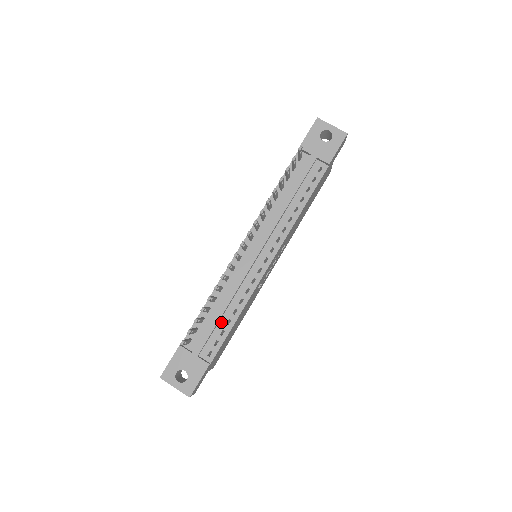
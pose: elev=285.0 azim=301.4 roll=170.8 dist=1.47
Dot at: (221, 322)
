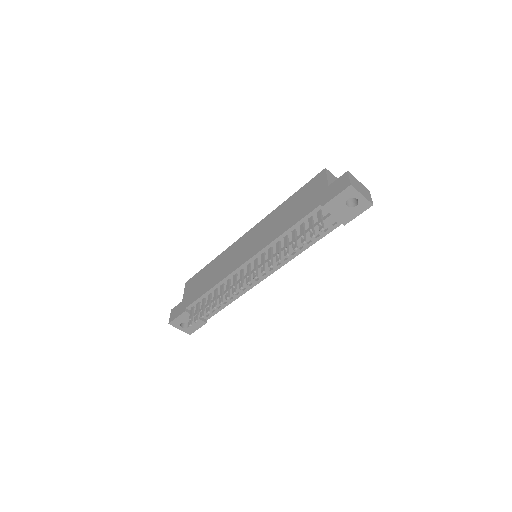
Dot at: occluded
